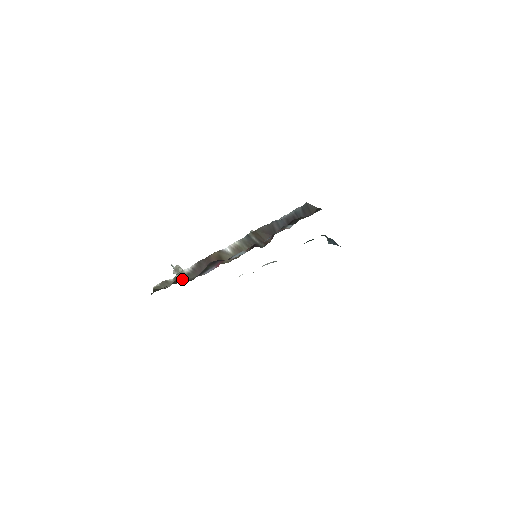
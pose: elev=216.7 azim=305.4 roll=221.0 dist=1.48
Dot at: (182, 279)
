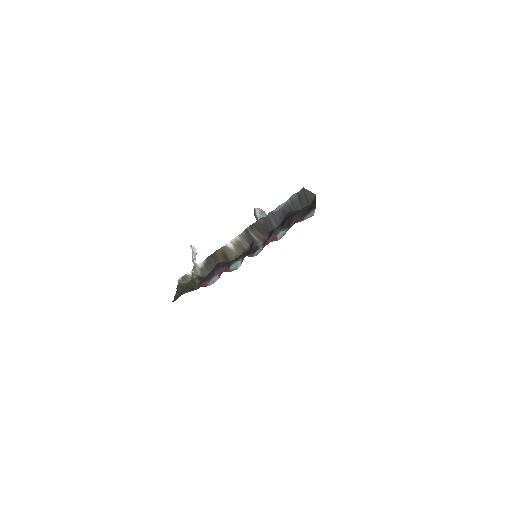
Dot at: (197, 277)
